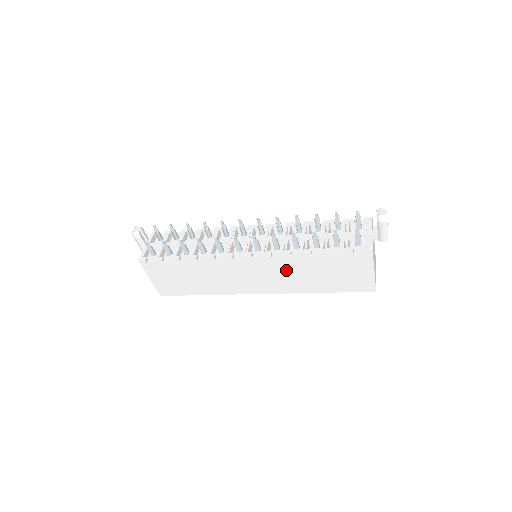
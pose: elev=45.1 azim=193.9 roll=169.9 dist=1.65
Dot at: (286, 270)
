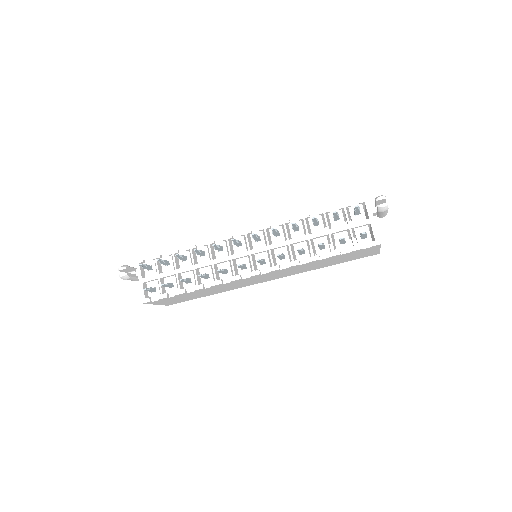
Dot at: (295, 269)
